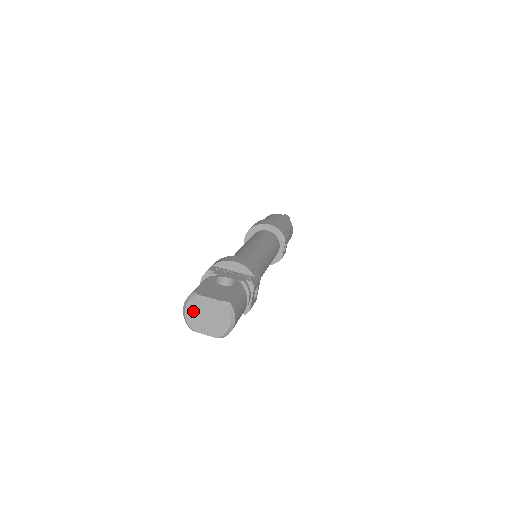
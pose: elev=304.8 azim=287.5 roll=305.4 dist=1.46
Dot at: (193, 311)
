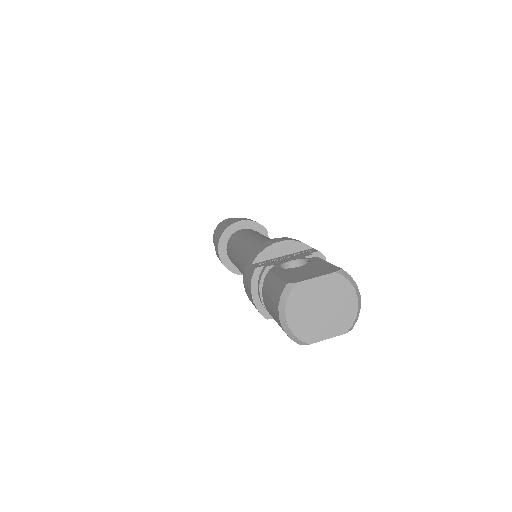
Dot at: (298, 313)
